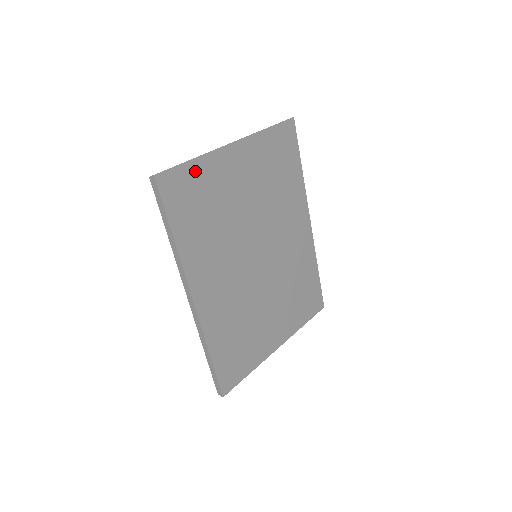
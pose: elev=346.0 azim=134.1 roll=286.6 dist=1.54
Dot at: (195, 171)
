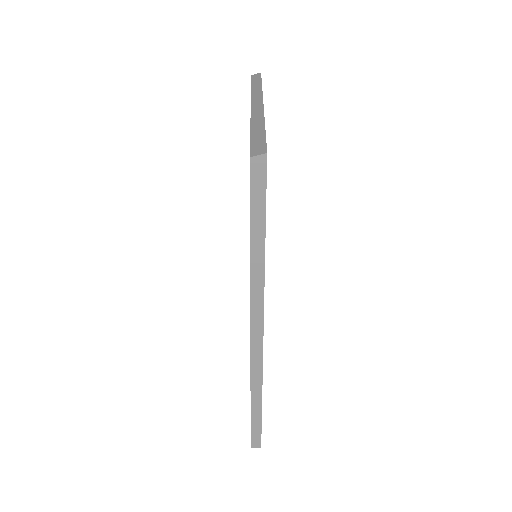
Dot at: occluded
